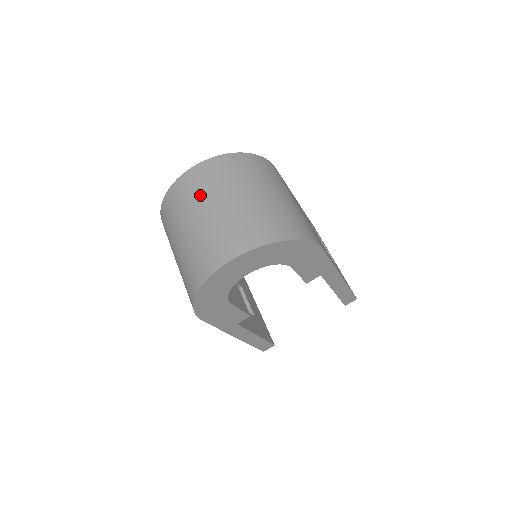
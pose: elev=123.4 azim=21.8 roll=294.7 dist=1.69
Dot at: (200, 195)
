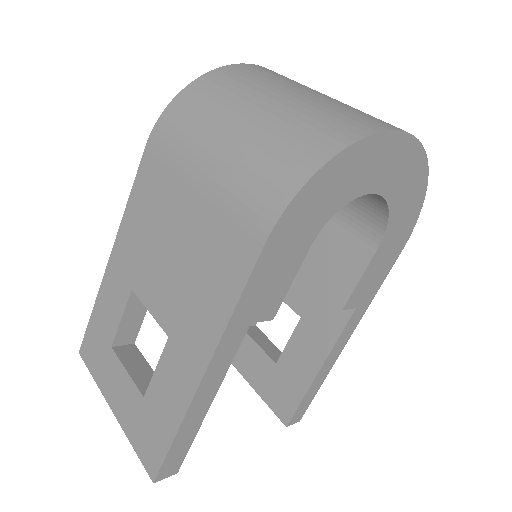
Dot at: occluded
